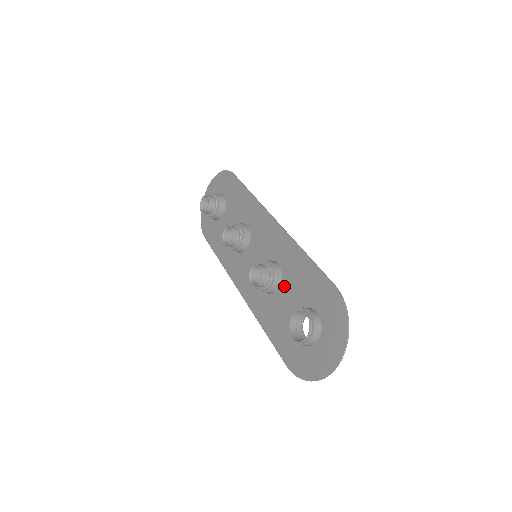
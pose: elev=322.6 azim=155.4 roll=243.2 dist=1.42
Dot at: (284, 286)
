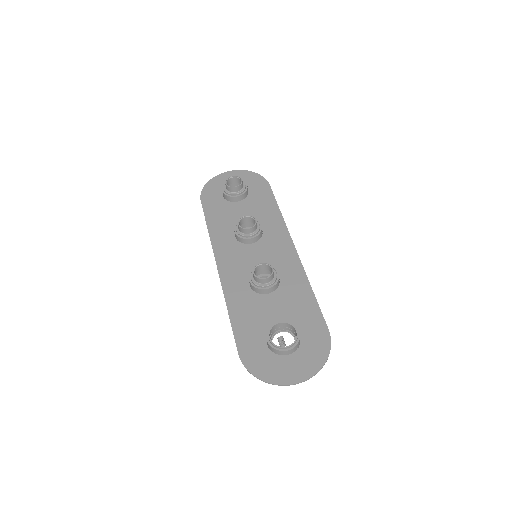
Dot at: (275, 297)
